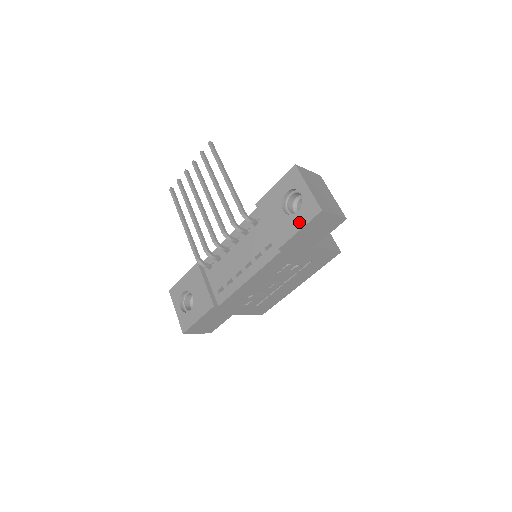
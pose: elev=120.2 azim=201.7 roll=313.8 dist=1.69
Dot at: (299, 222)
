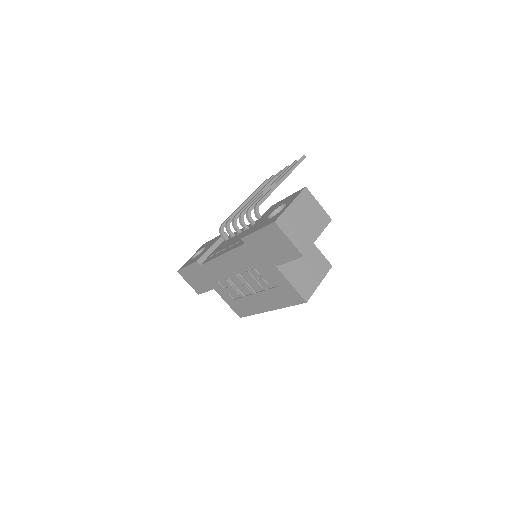
Dot at: (263, 225)
